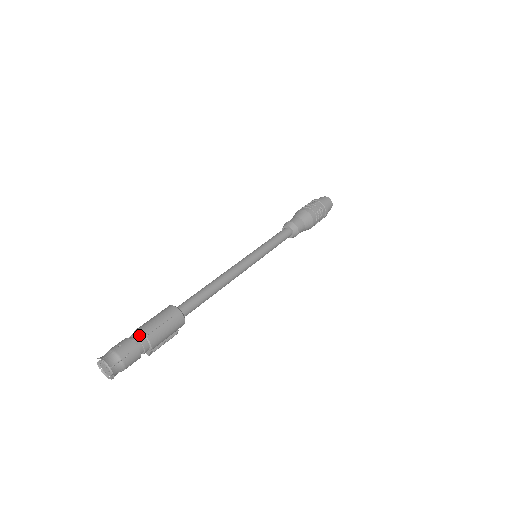
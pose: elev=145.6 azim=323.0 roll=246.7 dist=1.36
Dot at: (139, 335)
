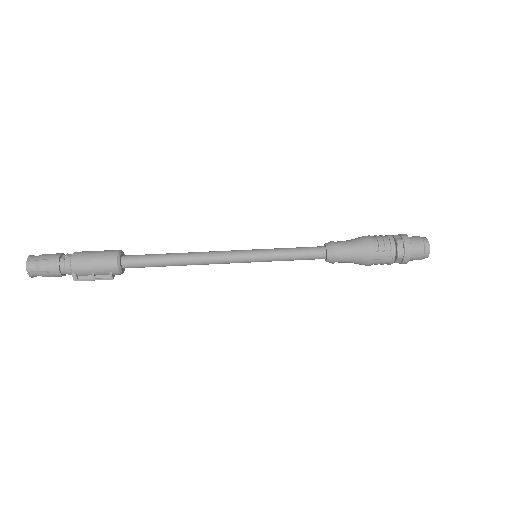
Dot at: (71, 254)
